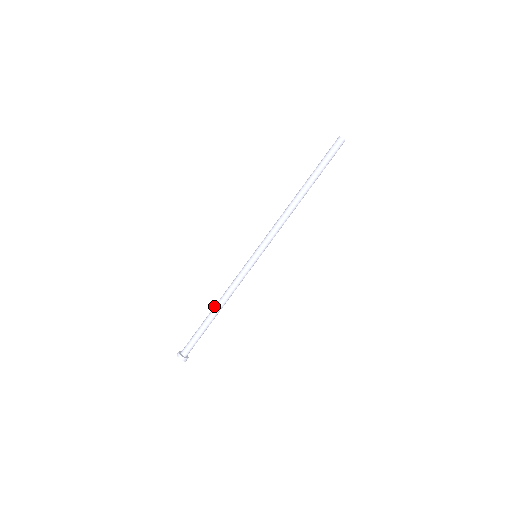
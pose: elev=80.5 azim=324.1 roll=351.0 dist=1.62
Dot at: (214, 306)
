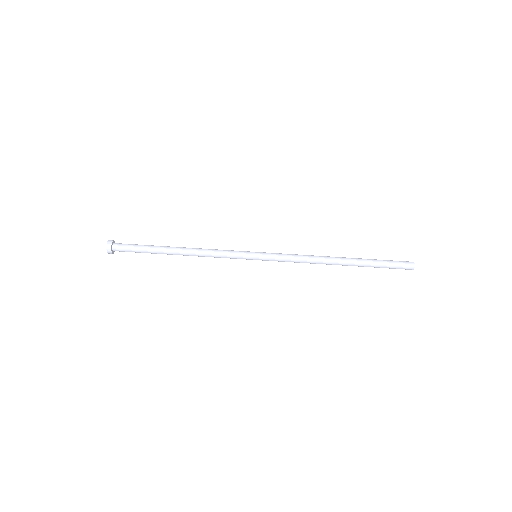
Dot at: occluded
